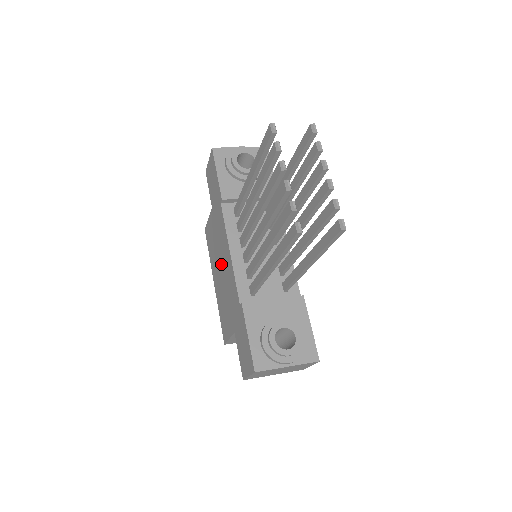
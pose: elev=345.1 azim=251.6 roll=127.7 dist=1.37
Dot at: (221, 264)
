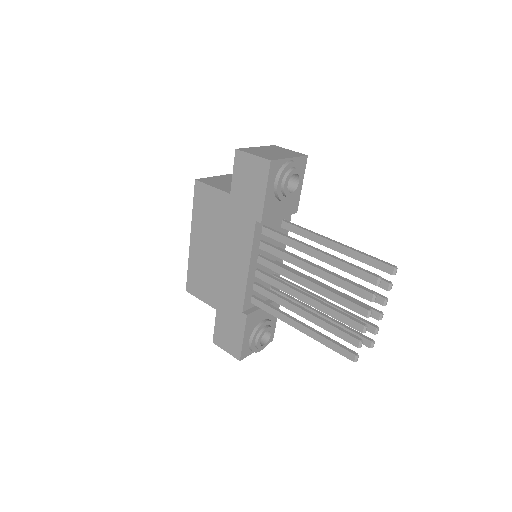
Dot at: (221, 251)
